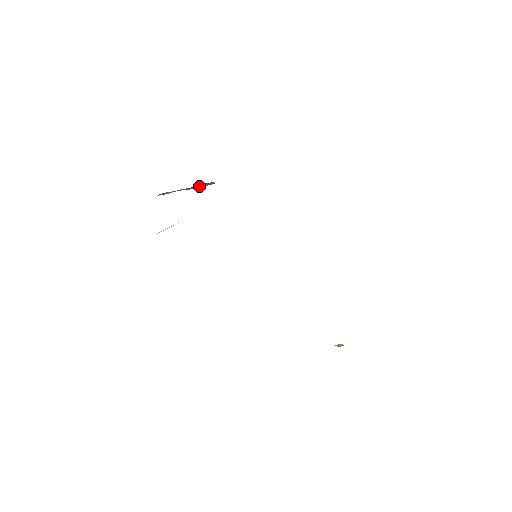
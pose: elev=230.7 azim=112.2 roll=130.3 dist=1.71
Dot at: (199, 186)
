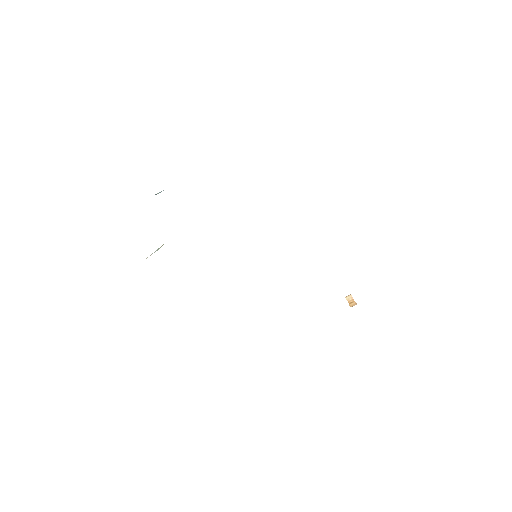
Dot at: occluded
